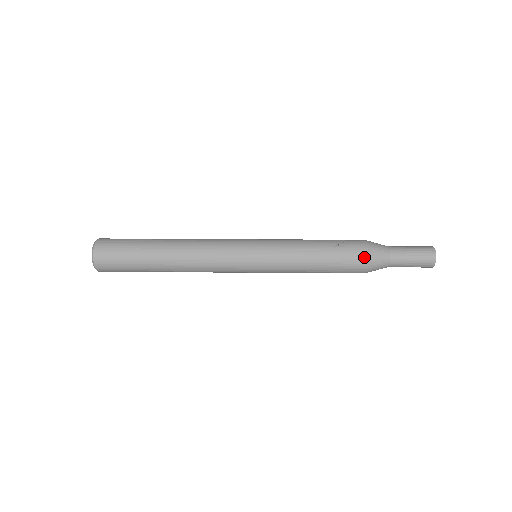
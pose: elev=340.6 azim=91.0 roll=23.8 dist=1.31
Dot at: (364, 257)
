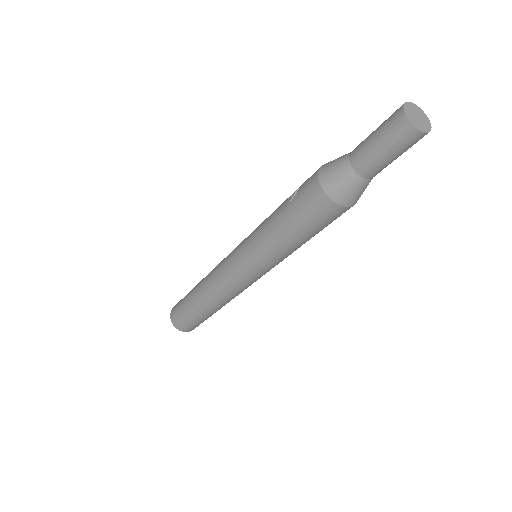
Dot at: (318, 192)
